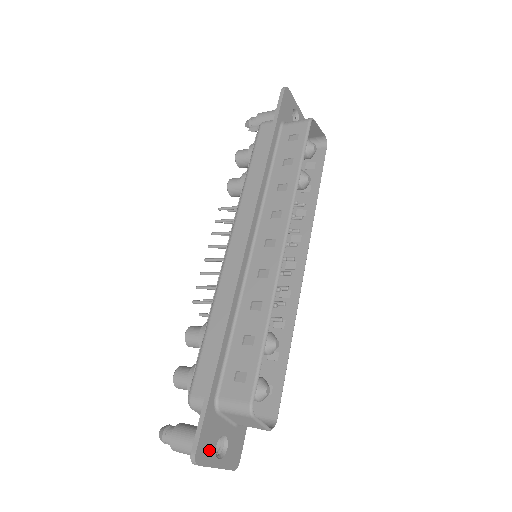
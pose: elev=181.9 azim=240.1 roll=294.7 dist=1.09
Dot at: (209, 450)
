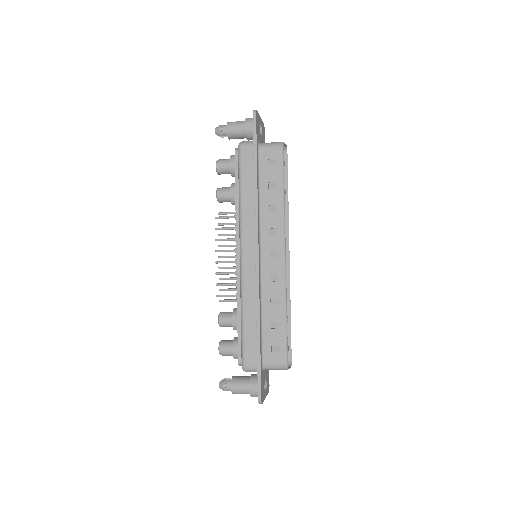
Dot at: (263, 392)
